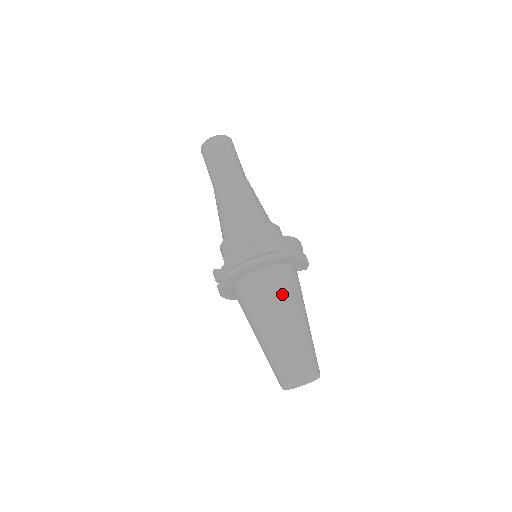
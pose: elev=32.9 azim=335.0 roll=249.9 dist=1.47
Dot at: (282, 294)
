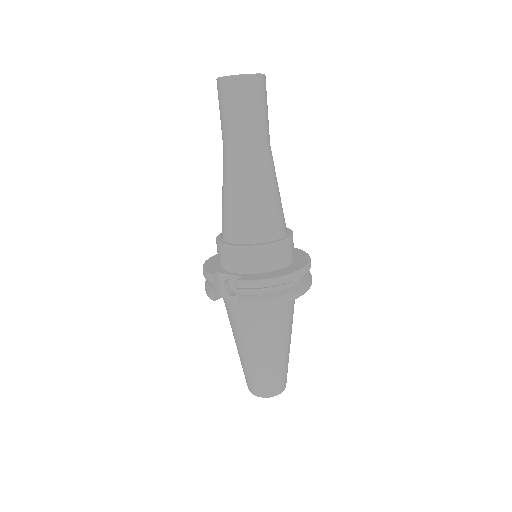
Dot at: (283, 324)
